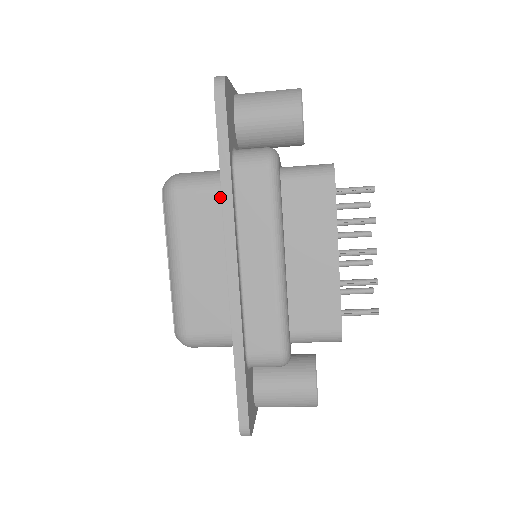
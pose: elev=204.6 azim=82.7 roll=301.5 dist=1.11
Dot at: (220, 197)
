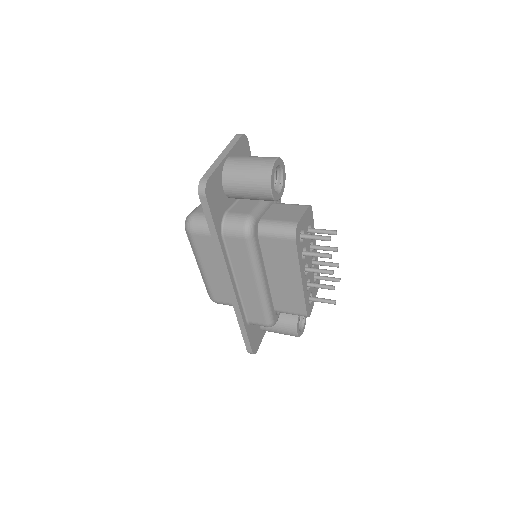
Dot at: occluded
